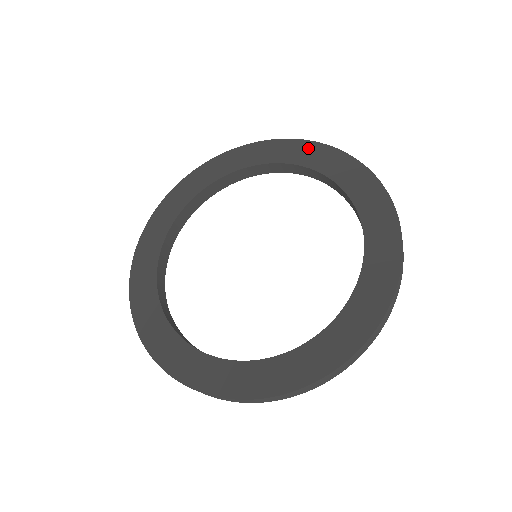
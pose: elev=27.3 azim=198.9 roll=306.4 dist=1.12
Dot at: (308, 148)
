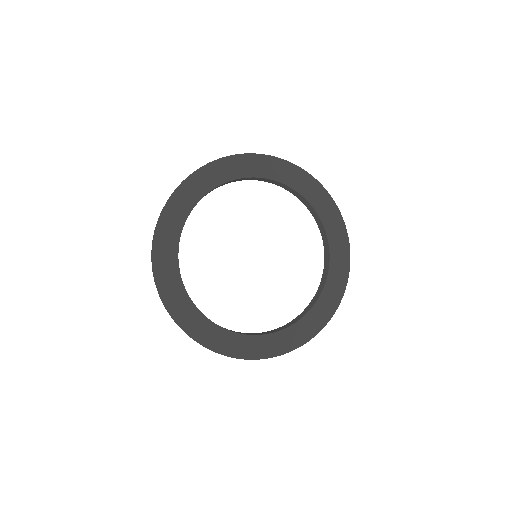
Dot at: (342, 238)
